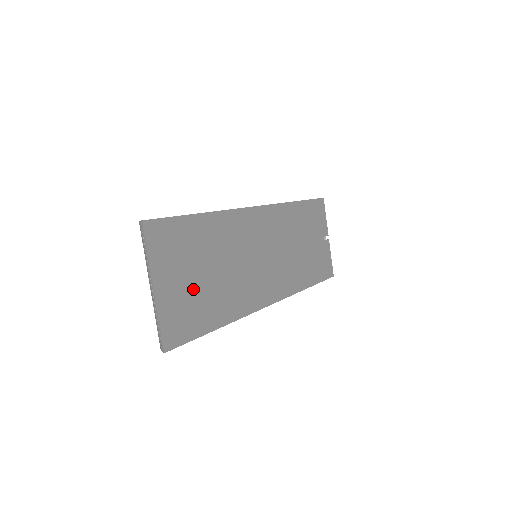
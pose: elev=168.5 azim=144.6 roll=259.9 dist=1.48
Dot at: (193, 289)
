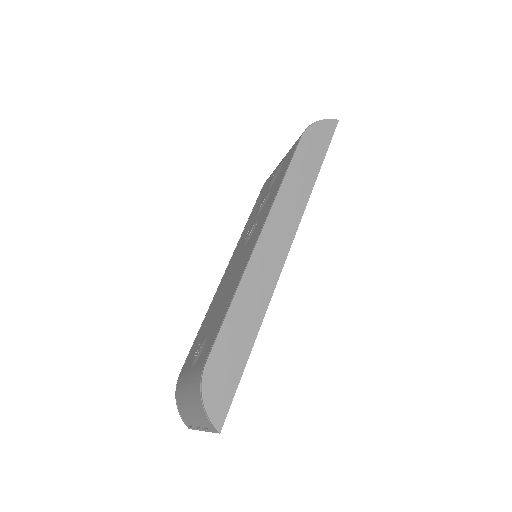
Dot at: occluded
